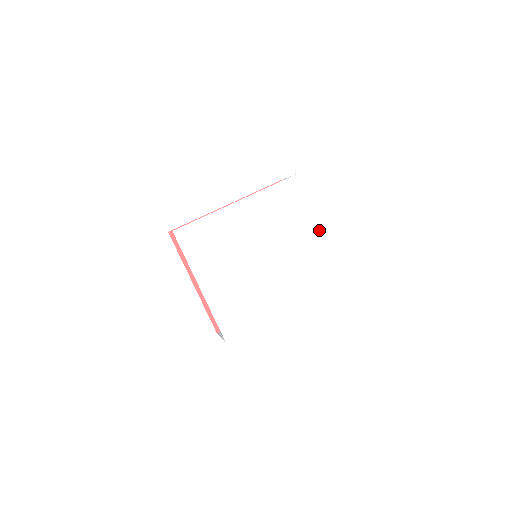
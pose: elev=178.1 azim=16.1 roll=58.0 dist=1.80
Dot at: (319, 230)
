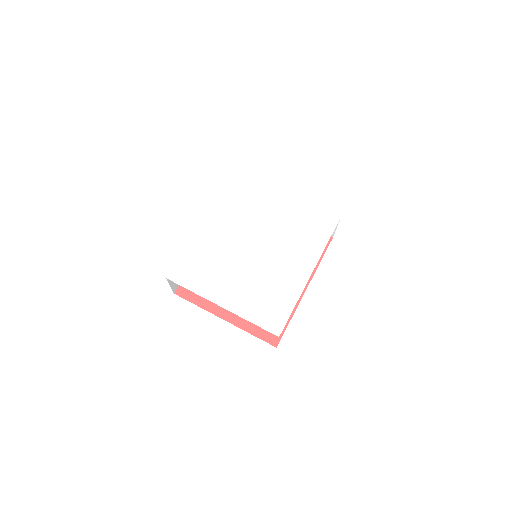
Dot at: (288, 195)
